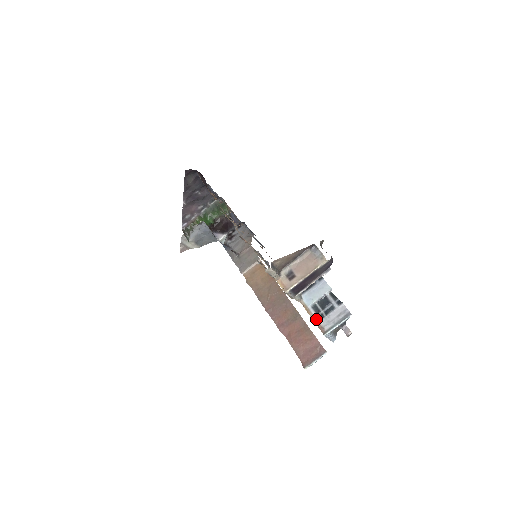
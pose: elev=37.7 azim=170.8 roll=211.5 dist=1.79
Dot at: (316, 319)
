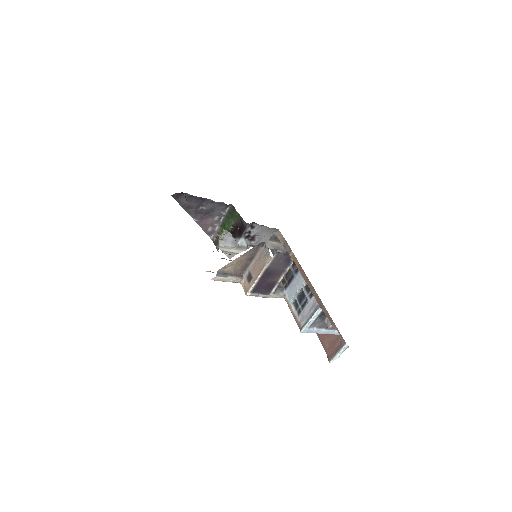
Dot at: (295, 315)
